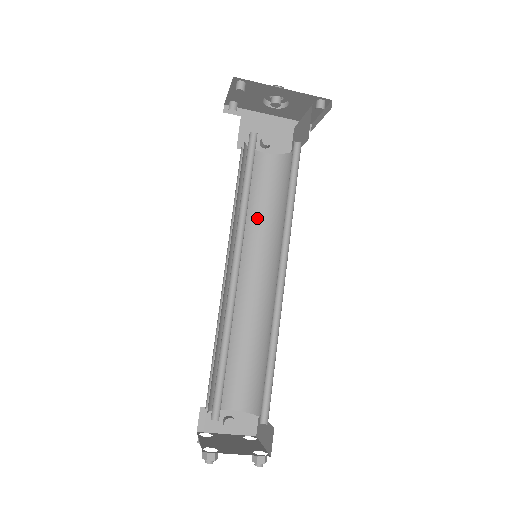
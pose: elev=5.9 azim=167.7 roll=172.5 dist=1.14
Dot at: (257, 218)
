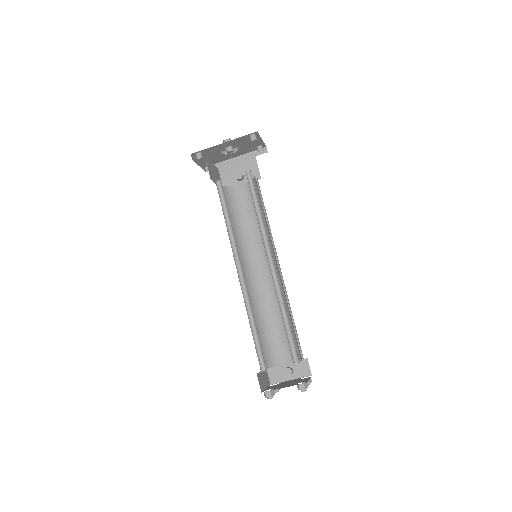
Dot at: (254, 229)
